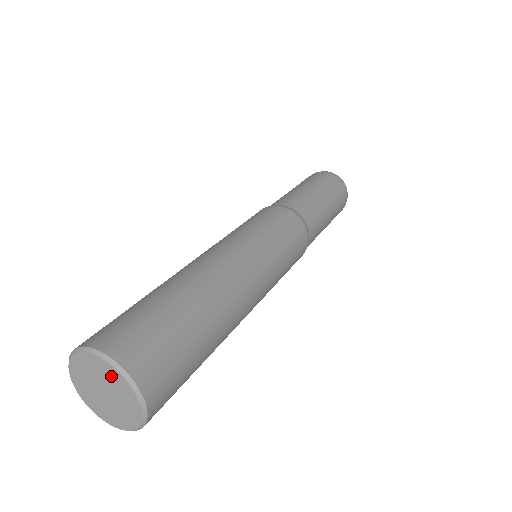
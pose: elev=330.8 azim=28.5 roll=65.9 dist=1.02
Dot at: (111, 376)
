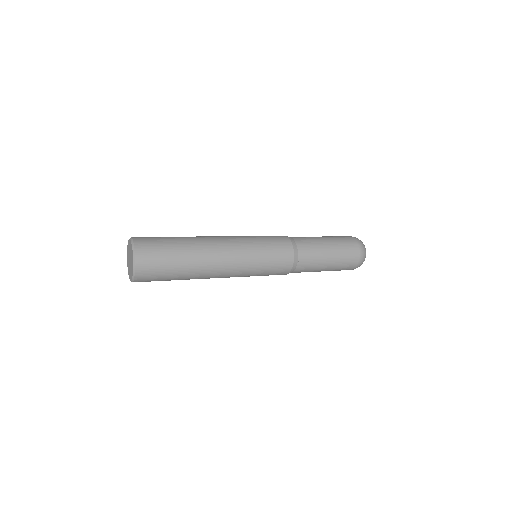
Dot at: (130, 245)
